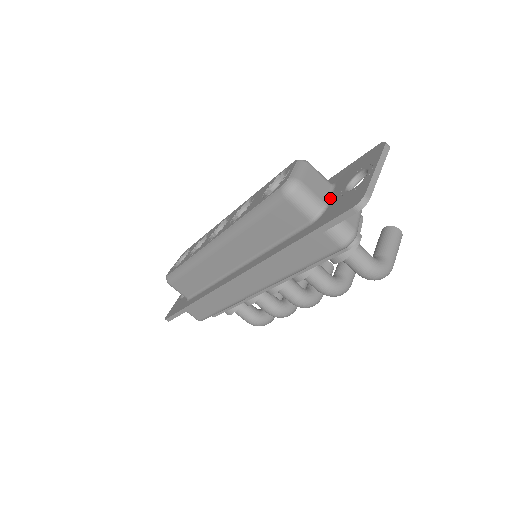
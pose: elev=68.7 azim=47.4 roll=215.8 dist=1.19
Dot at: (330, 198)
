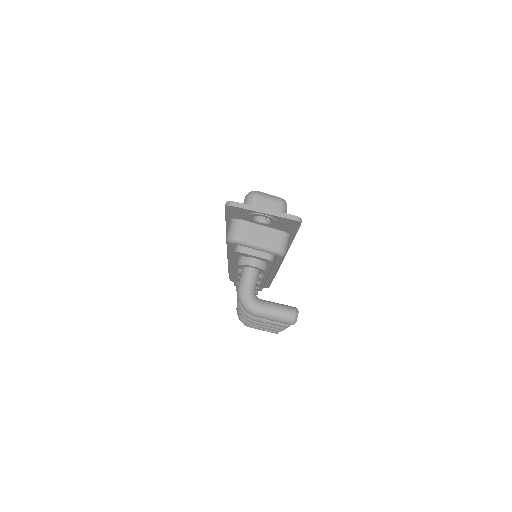
Dot at: occluded
